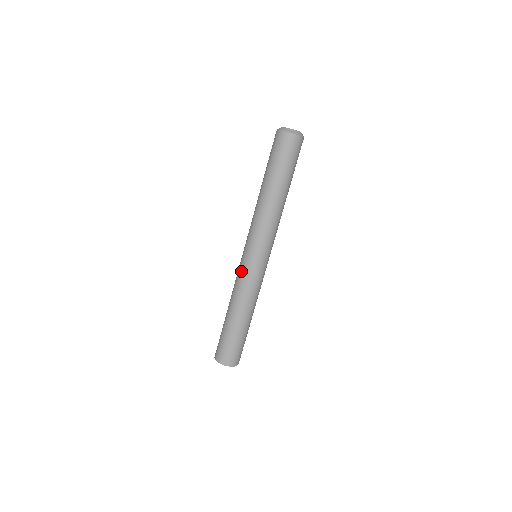
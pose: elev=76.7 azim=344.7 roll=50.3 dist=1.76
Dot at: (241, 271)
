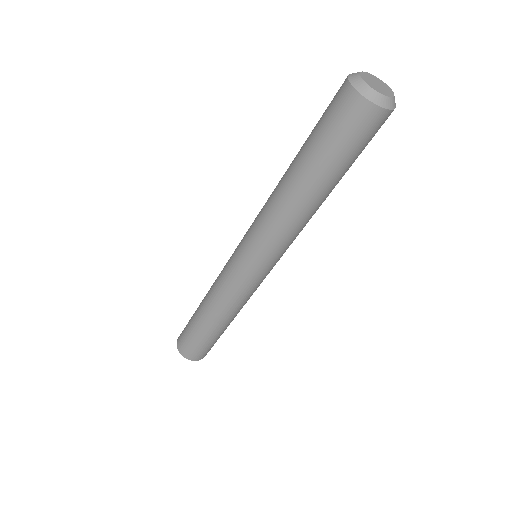
Dot at: (227, 270)
